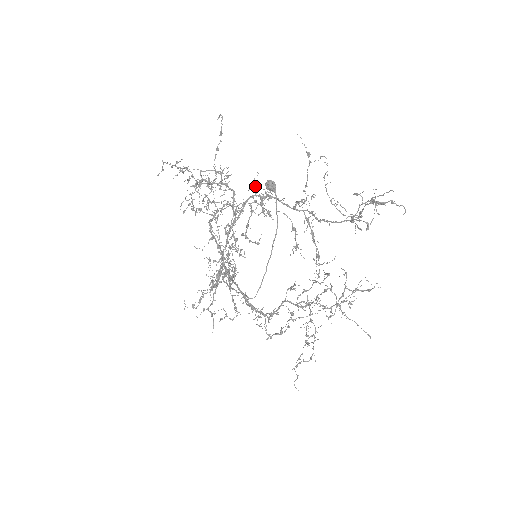
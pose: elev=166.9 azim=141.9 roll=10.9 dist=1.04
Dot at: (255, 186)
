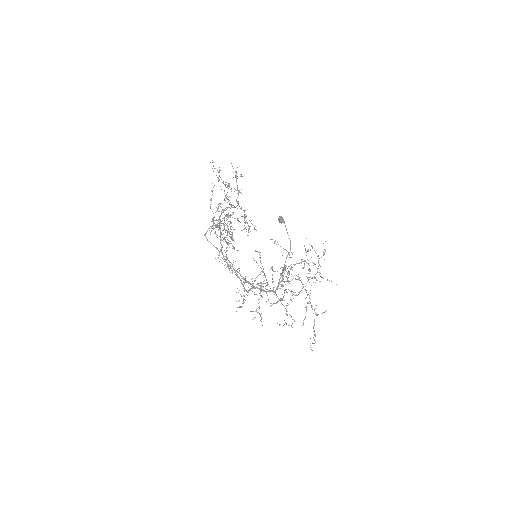
Dot at: (220, 206)
